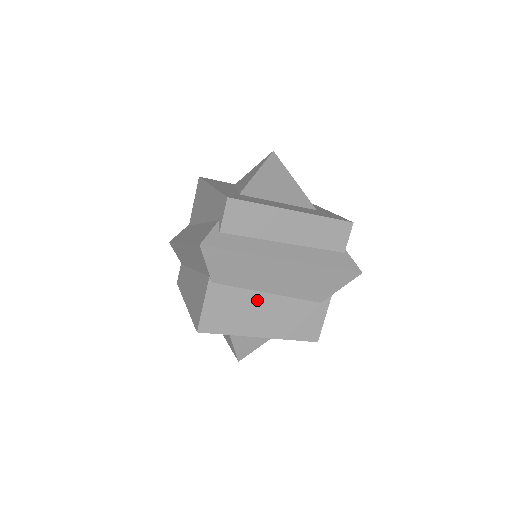
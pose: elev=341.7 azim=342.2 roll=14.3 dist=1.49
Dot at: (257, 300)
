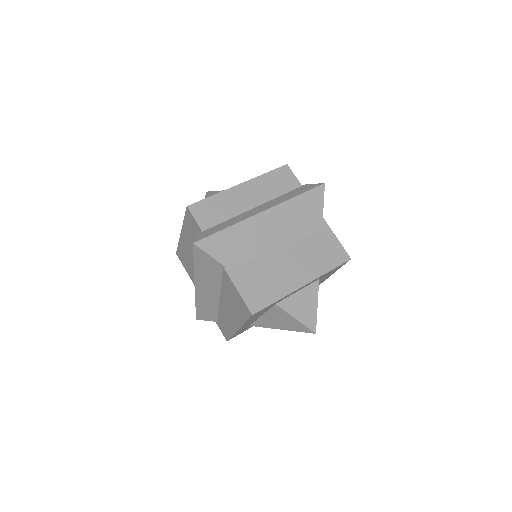
Dot at: (274, 260)
